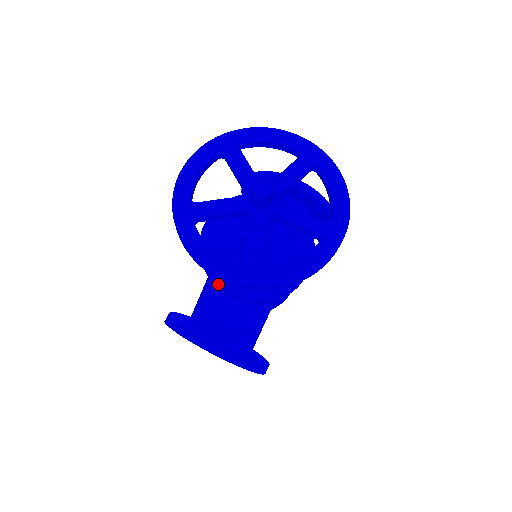
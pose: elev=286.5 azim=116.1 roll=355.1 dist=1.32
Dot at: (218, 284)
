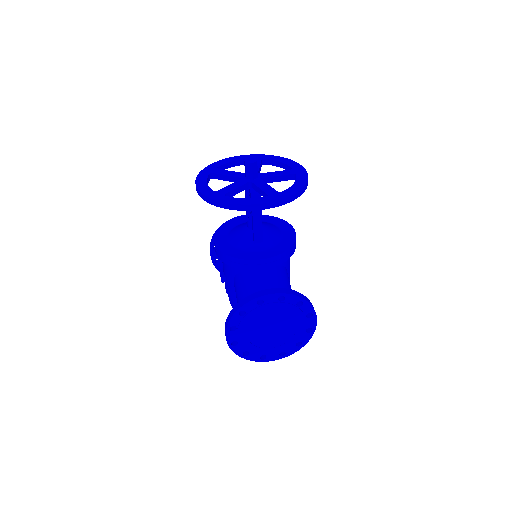
Dot at: (251, 260)
